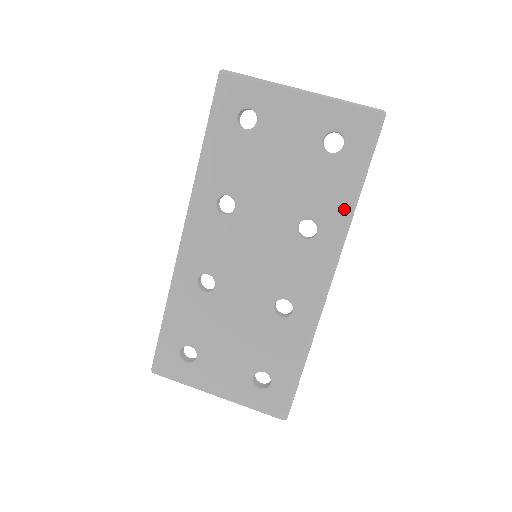
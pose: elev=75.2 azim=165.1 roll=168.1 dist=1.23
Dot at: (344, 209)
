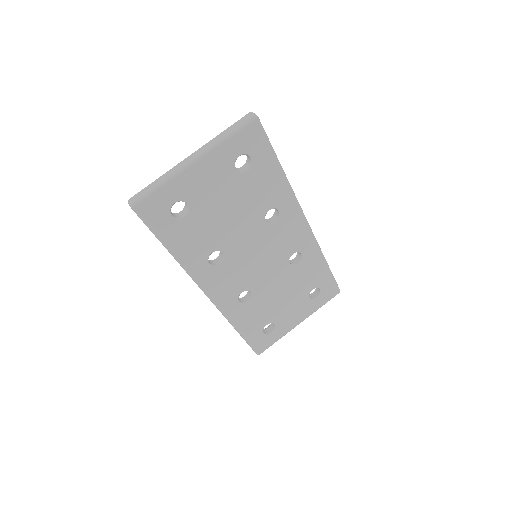
Dot at: (282, 186)
